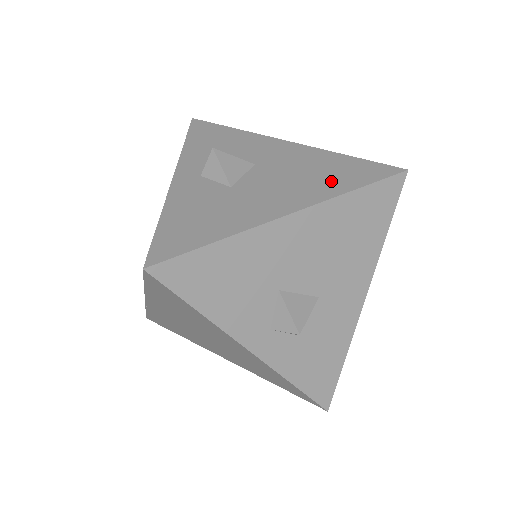
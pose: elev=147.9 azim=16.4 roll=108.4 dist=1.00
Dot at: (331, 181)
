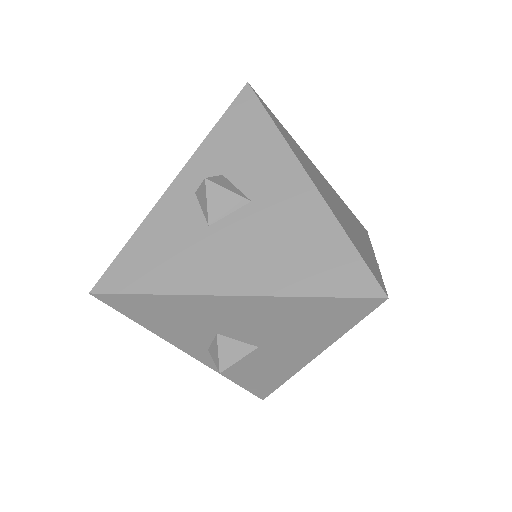
Dot at: (299, 270)
